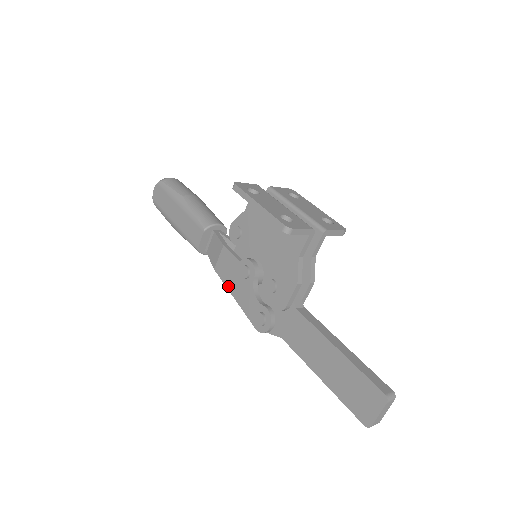
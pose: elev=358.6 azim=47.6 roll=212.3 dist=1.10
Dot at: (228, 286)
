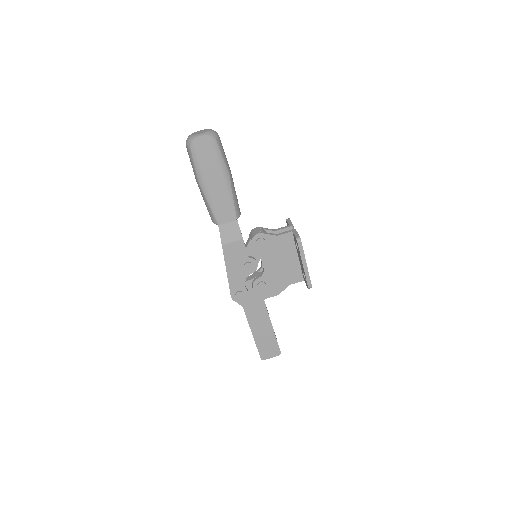
Dot at: (227, 263)
